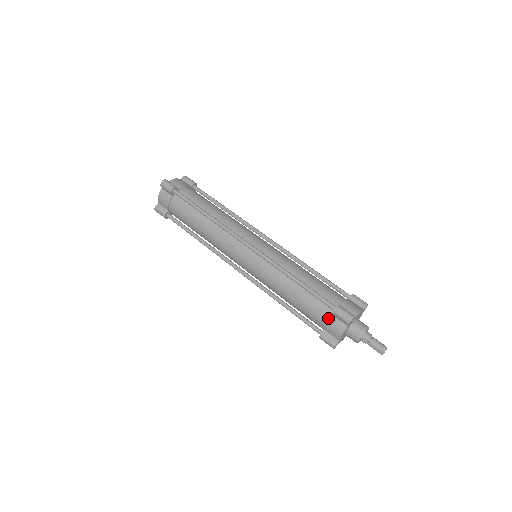
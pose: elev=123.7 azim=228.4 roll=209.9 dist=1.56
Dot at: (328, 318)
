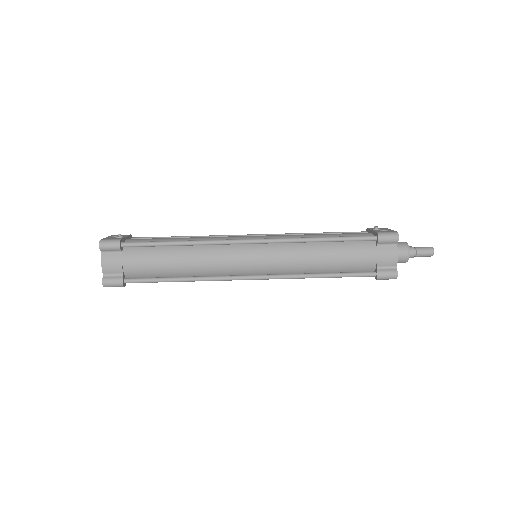
Dot at: occluded
